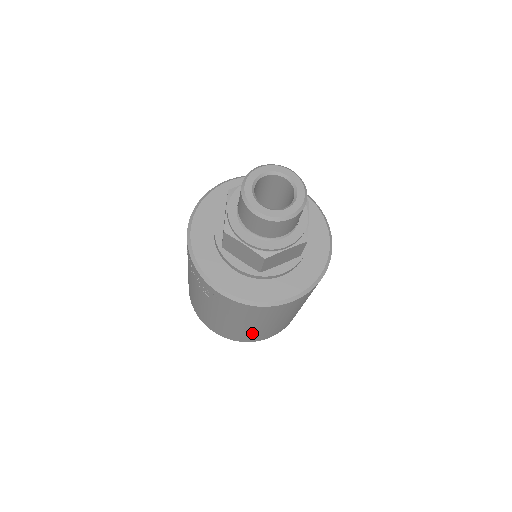
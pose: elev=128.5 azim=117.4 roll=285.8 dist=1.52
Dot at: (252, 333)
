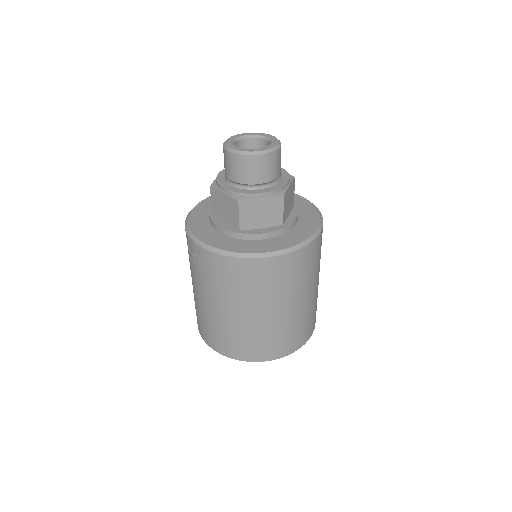
Dot at: (241, 333)
